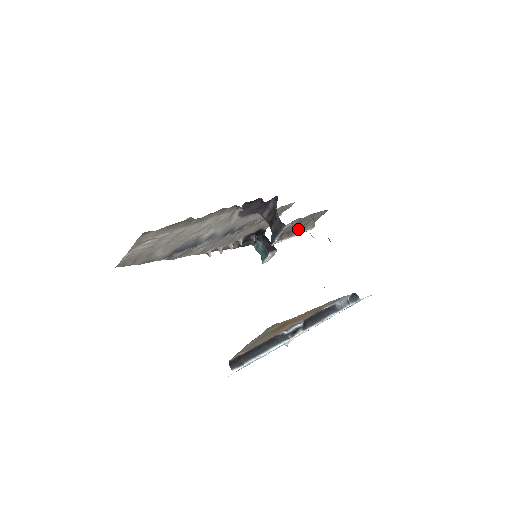
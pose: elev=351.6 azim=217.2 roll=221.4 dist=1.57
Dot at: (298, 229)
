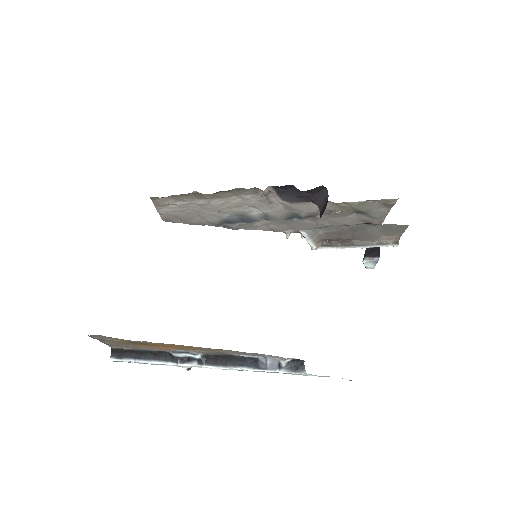
Dot at: (361, 239)
